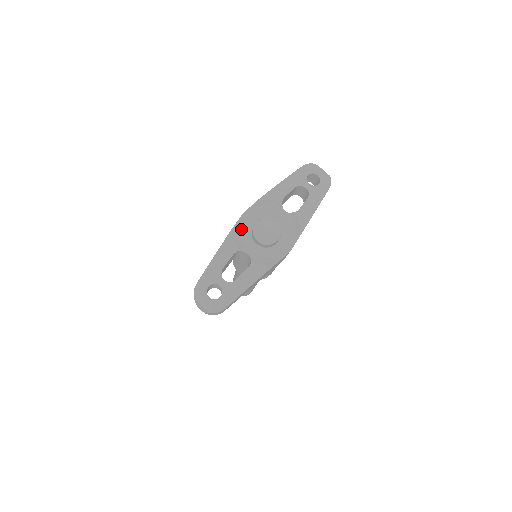
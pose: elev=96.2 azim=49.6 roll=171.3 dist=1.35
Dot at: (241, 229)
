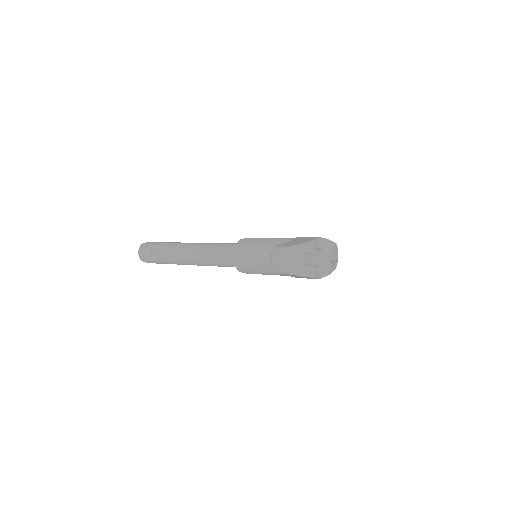
Dot at: occluded
